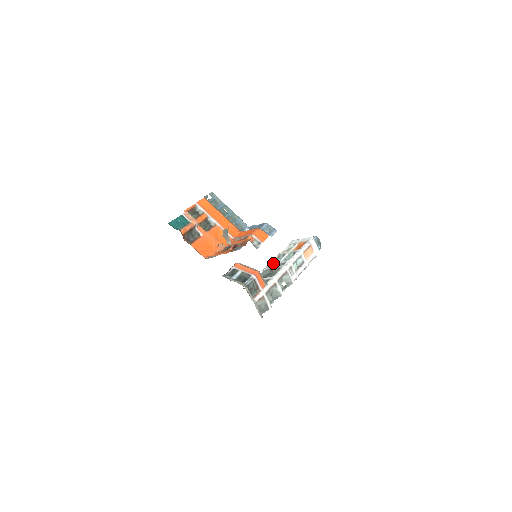
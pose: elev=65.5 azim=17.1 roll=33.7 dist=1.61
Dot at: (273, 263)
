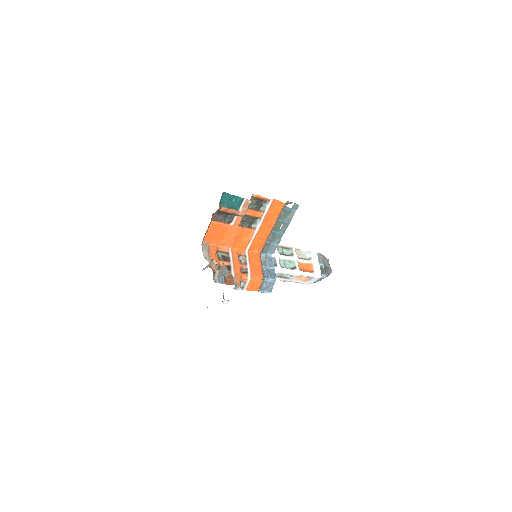
Dot at: (277, 250)
